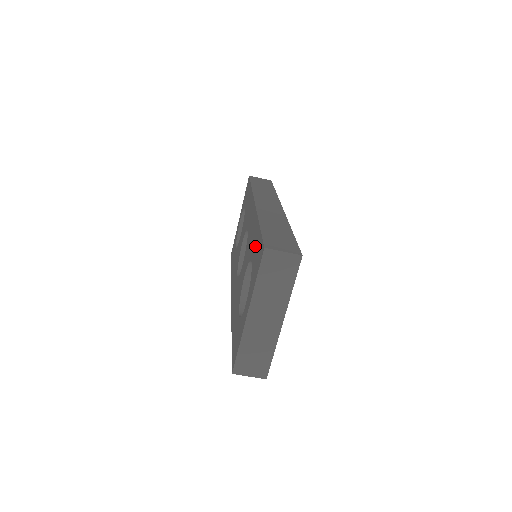
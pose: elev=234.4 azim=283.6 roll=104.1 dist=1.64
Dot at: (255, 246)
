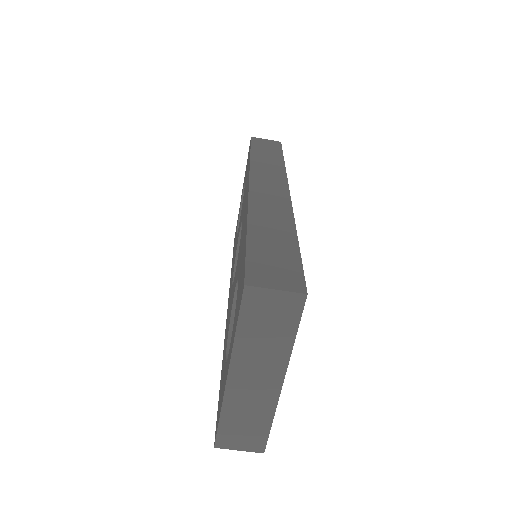
Dot at: (241, 264)
